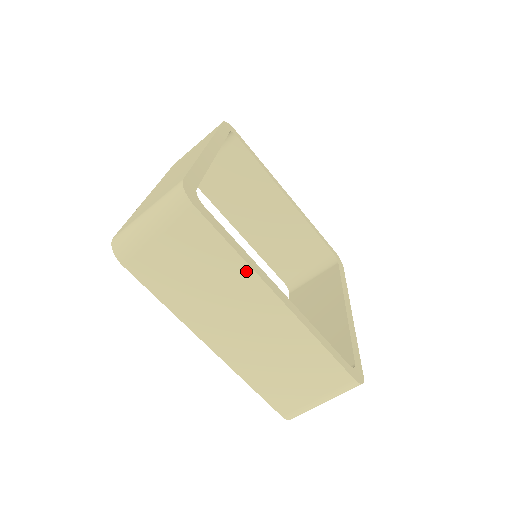
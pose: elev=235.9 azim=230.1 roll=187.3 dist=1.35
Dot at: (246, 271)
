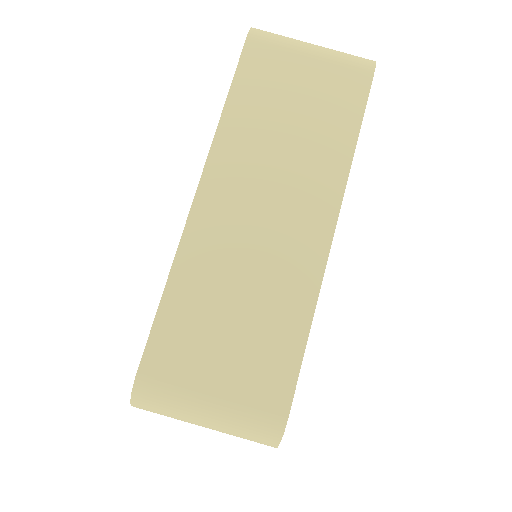
Dot at: (342, 166)
